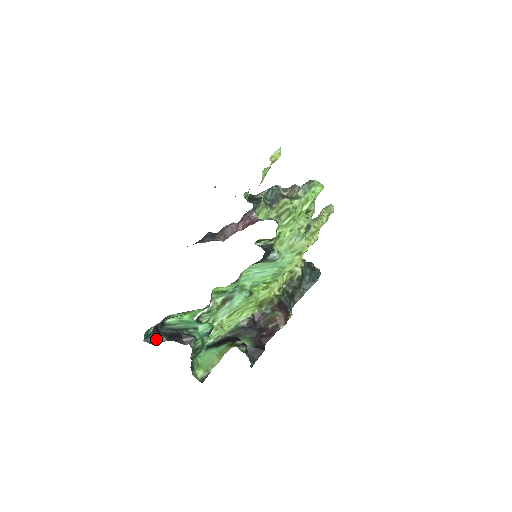
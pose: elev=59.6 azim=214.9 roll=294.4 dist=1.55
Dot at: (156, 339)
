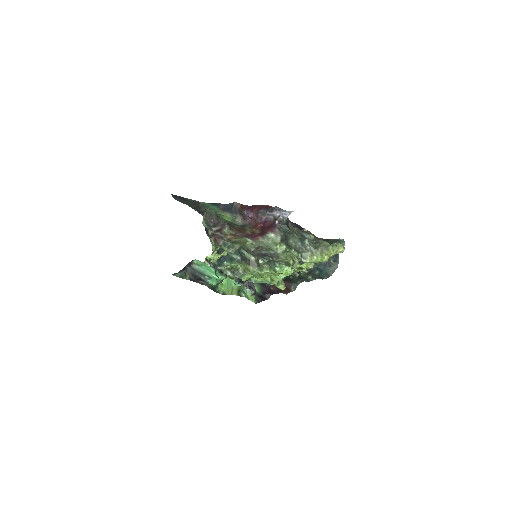
Dot at: (183, 275)
